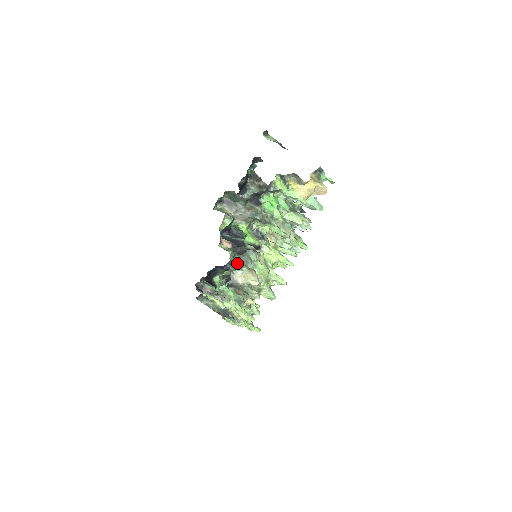
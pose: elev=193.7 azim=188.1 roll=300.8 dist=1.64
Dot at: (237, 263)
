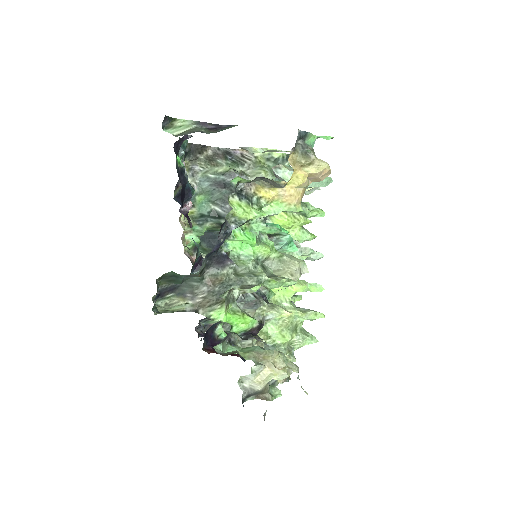
Dot at: (238, 347)
